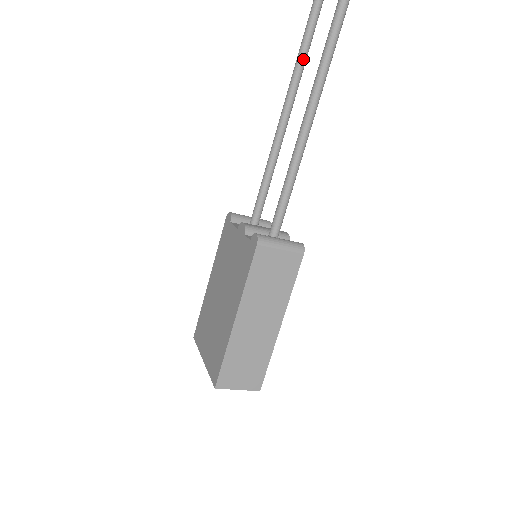
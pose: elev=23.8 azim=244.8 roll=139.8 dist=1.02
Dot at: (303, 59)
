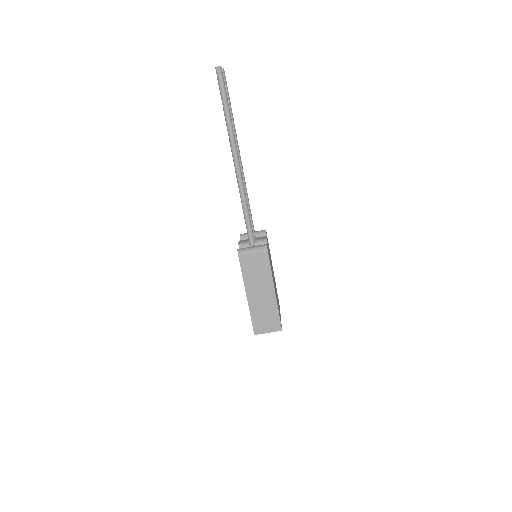
Dot at: occluded
